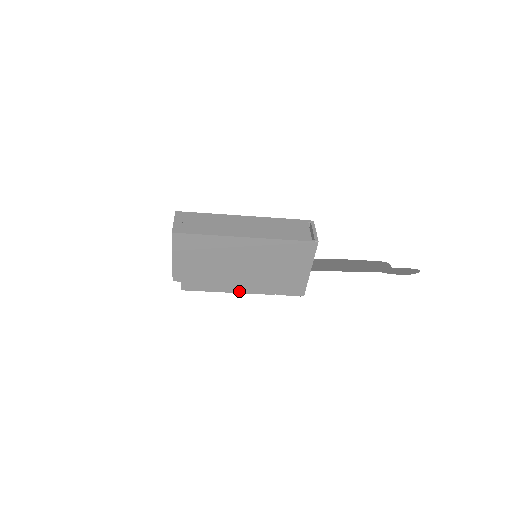
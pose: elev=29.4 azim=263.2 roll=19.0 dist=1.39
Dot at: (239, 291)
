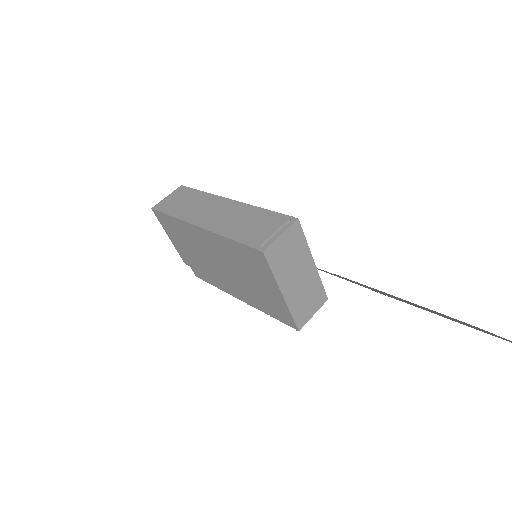
Dot at: (236, 296)
